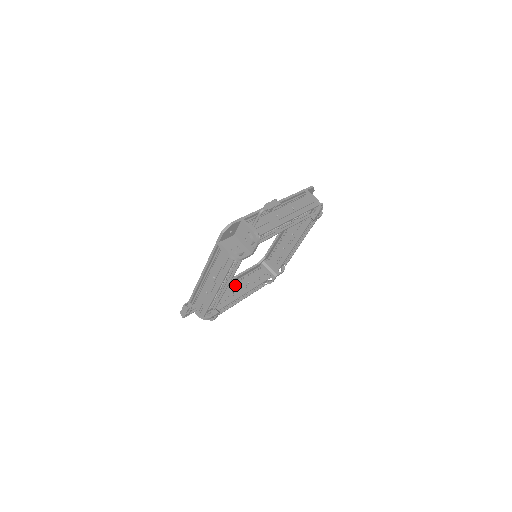
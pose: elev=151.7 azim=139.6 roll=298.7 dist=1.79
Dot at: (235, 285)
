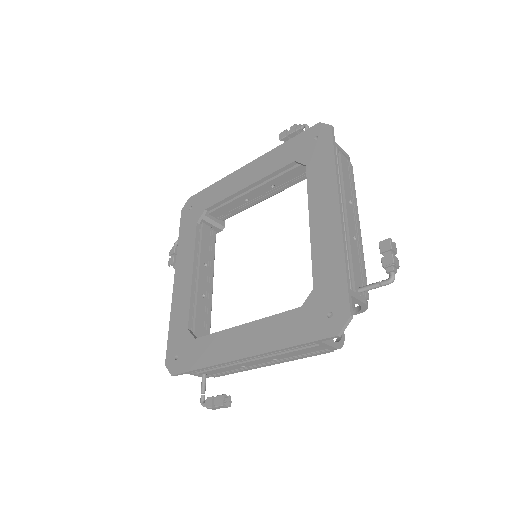
Dot at: (198, 283)
